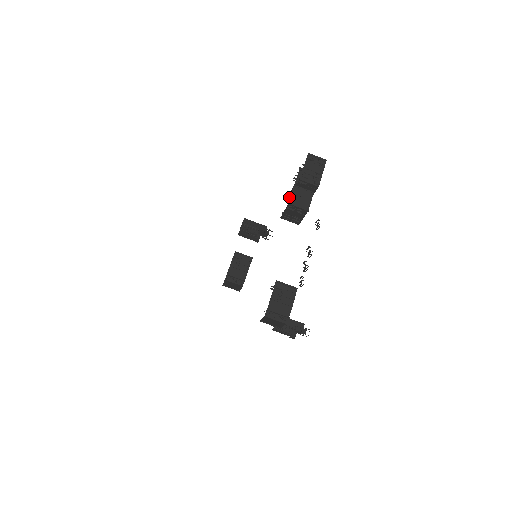
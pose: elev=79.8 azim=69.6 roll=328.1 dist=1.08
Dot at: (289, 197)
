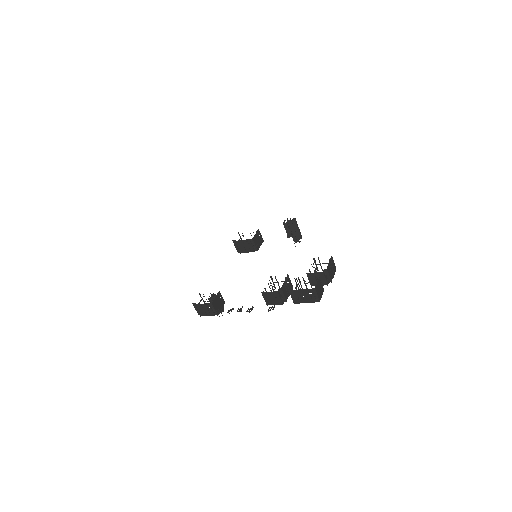
Dot at: (288, 276)
